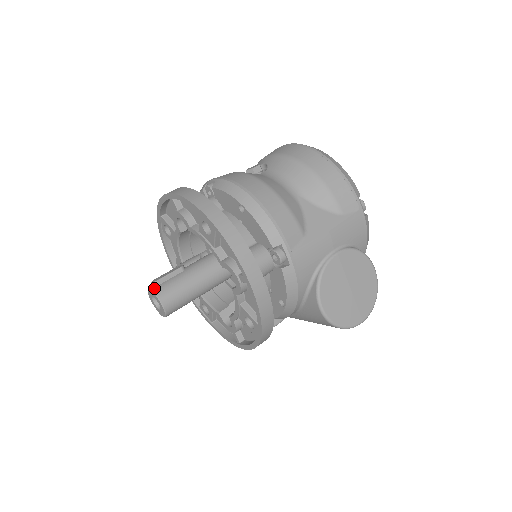
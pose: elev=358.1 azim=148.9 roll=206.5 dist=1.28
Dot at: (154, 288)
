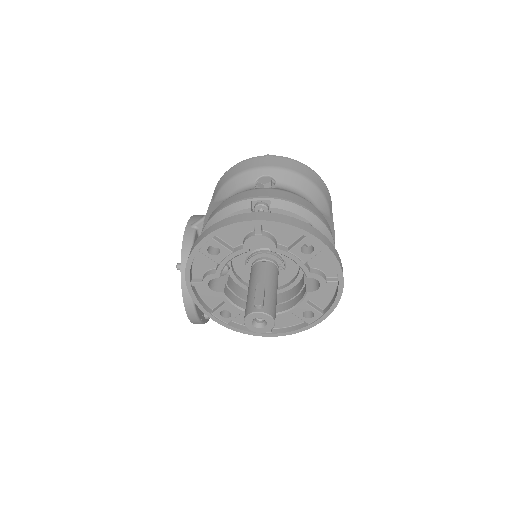
Dot at: (264, 310)
